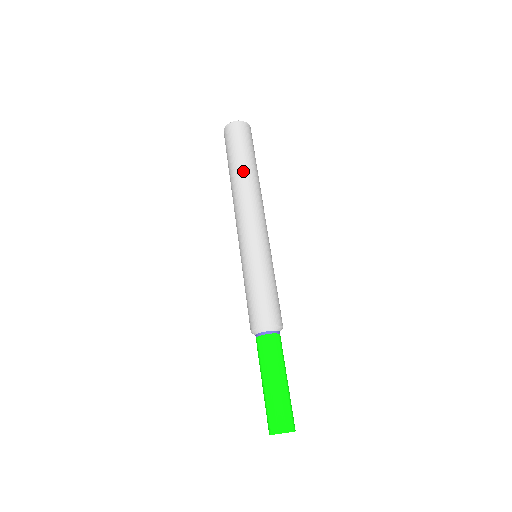
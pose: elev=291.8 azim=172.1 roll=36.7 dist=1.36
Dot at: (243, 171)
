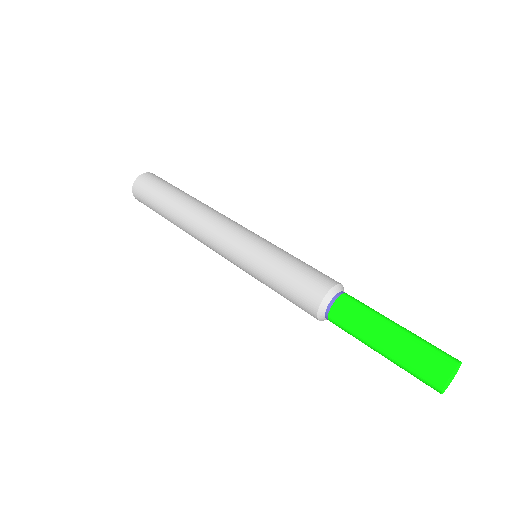
Dot at: (179, 202)
